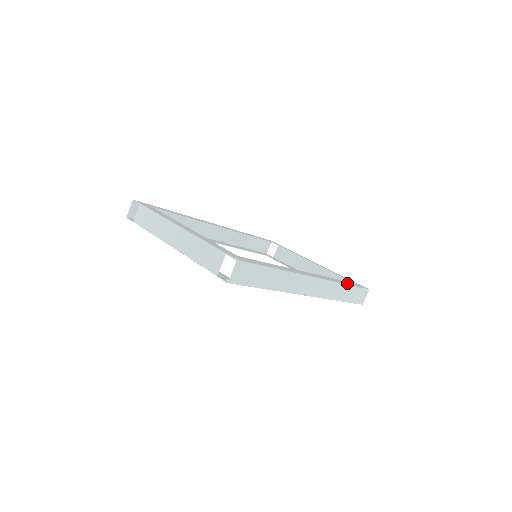
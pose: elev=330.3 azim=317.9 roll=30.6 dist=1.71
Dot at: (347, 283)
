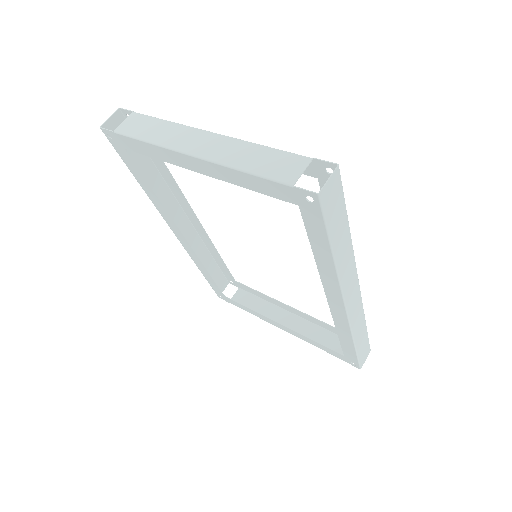
Dot at: occluded
